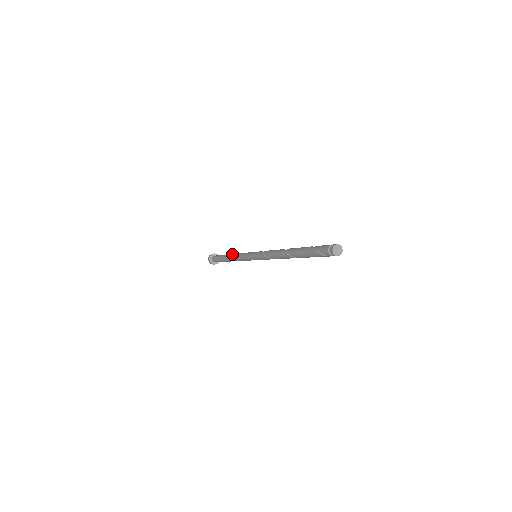
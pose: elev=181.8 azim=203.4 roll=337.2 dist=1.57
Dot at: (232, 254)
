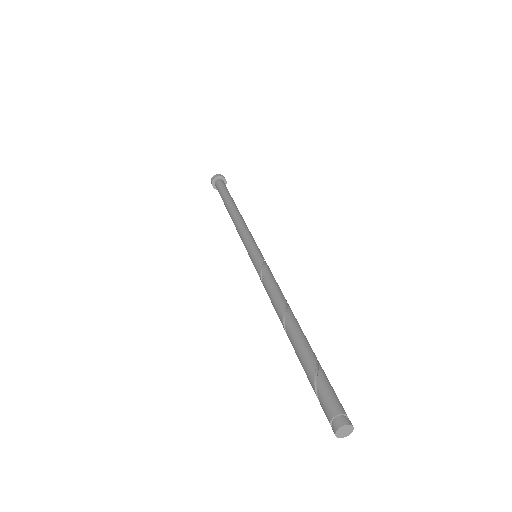
Dot at: (233, 213)
